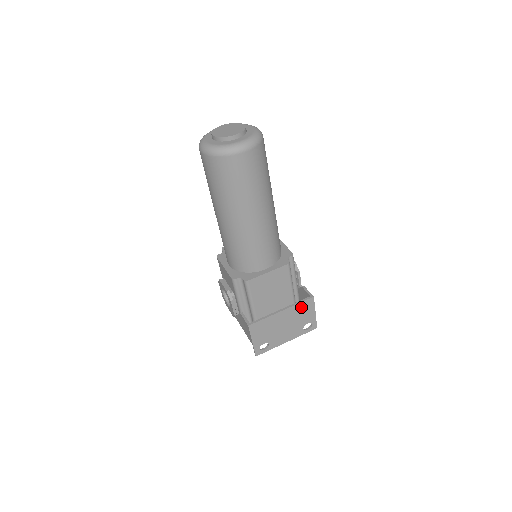
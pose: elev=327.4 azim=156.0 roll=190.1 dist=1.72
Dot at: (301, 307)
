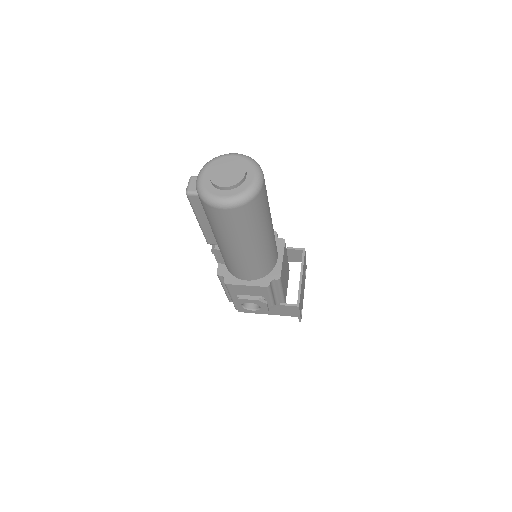
Dot at: (304, 263)
